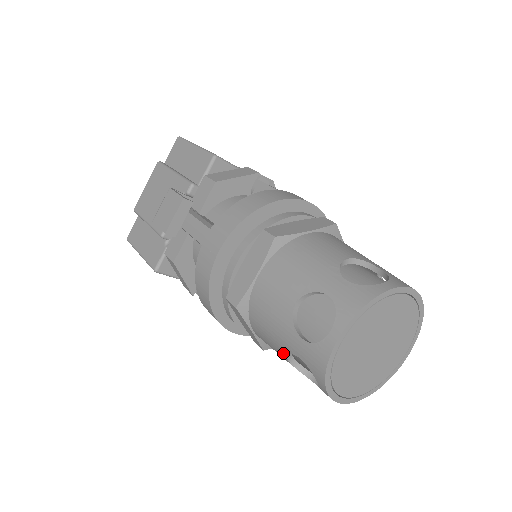
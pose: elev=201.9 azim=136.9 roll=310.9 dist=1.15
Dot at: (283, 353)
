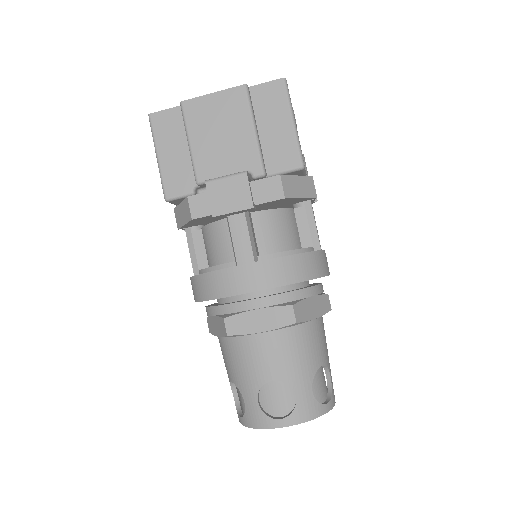
Dot at: (233, 379)
